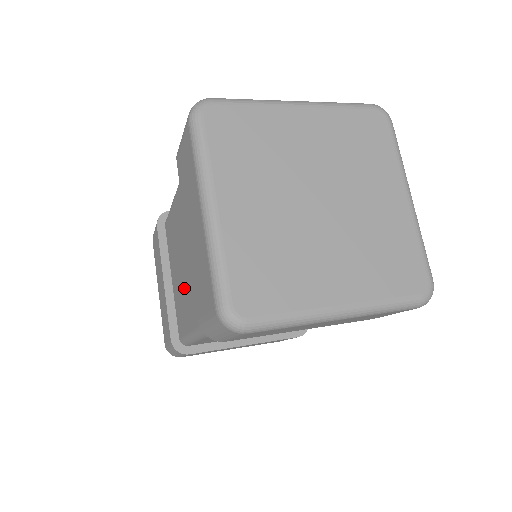
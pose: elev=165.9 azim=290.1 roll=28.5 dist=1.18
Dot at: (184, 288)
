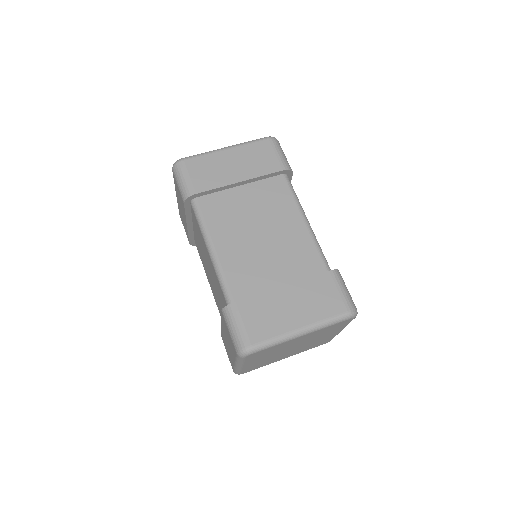
Dot at: (207, 270)
